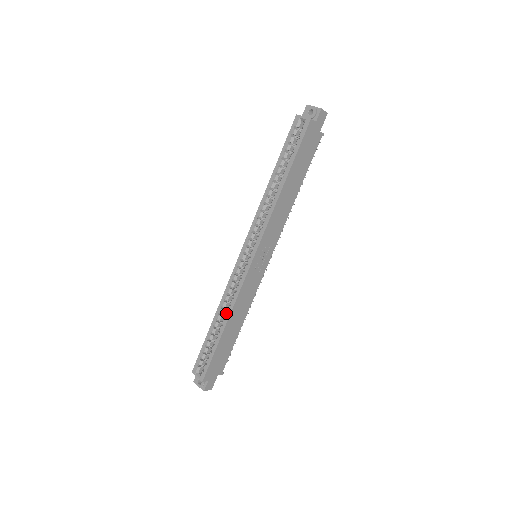
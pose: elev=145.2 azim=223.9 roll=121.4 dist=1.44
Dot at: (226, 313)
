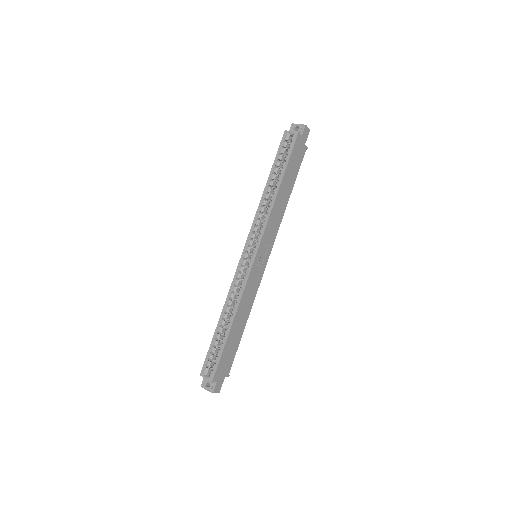
Dot at: (233, 310)
